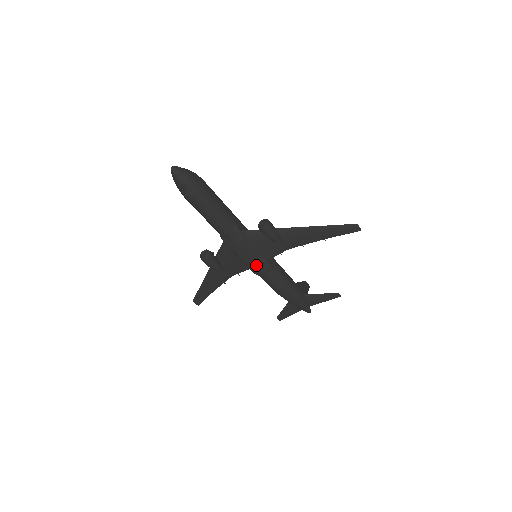
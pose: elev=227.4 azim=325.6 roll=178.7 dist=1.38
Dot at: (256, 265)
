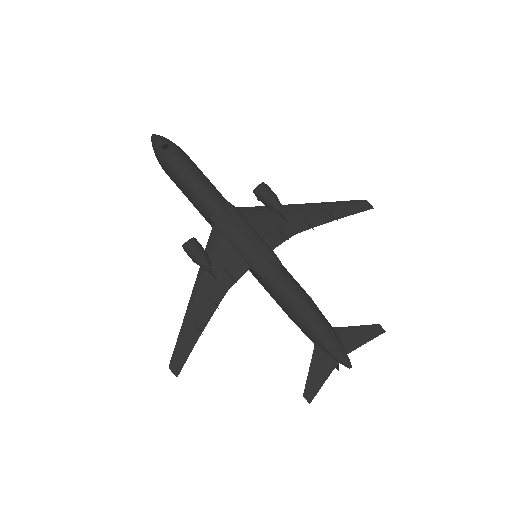
Dot at: (258, 255)
